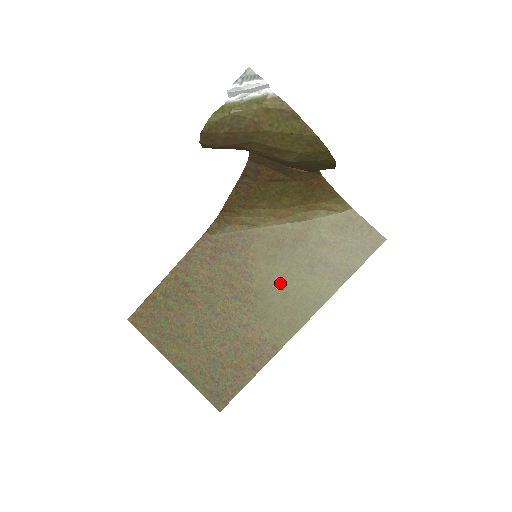
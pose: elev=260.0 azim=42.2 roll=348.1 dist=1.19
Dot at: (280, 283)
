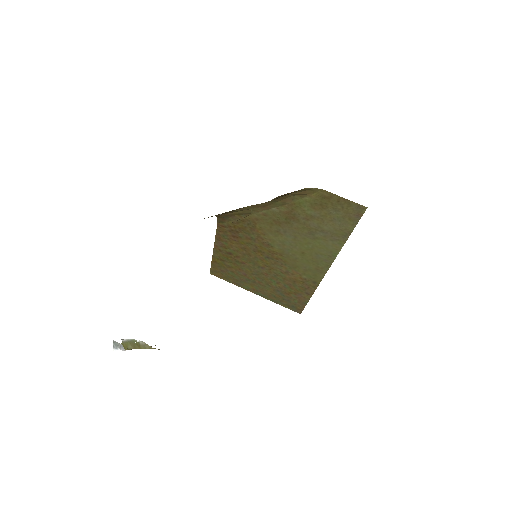
Dot at: (294, 247)
